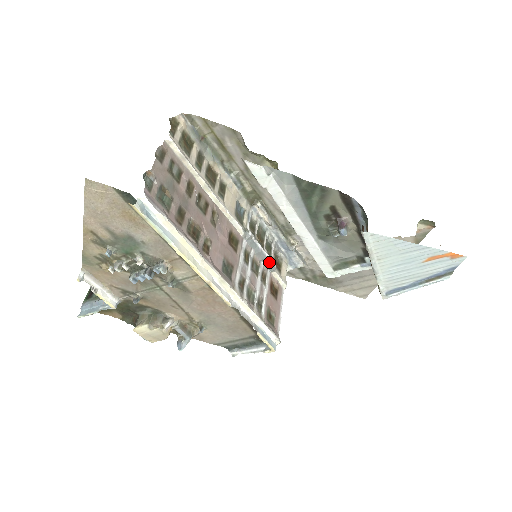
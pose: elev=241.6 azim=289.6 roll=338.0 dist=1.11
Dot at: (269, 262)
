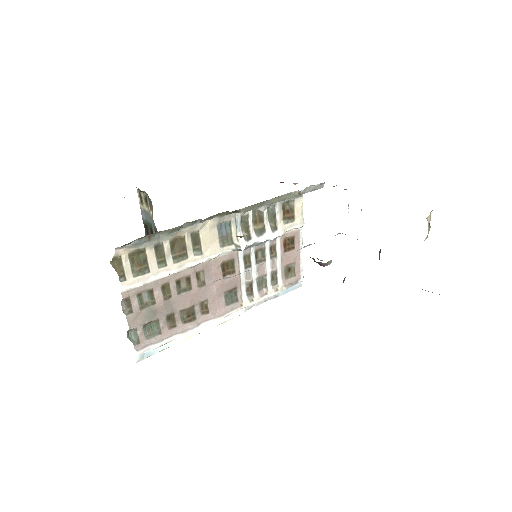
Dot at: (274, 238)
